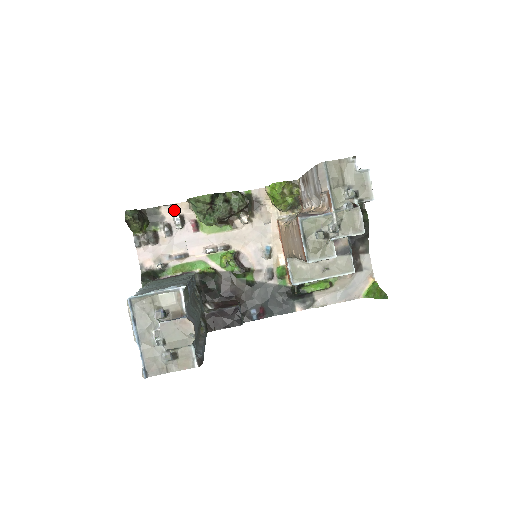
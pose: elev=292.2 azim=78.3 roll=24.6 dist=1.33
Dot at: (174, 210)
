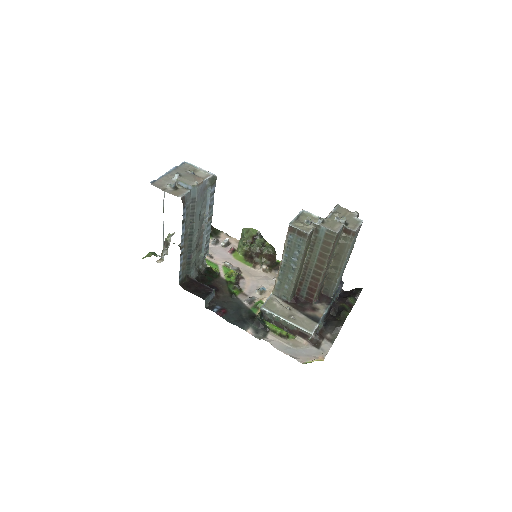
Dot at: (229, 239)
